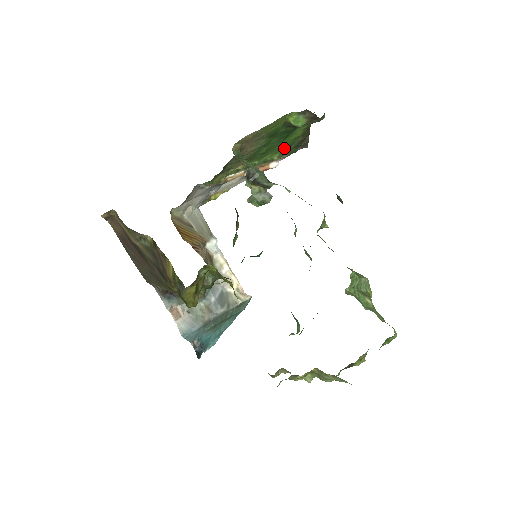
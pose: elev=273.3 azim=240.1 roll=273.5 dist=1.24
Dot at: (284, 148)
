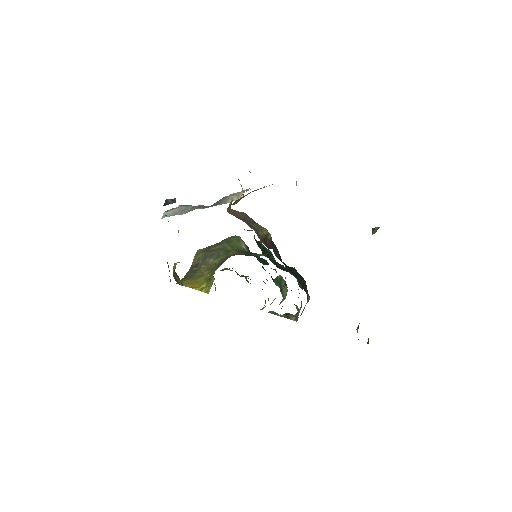
Dot at: occluded
